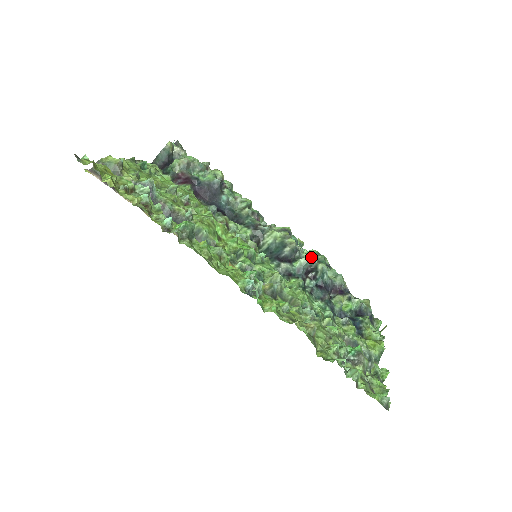
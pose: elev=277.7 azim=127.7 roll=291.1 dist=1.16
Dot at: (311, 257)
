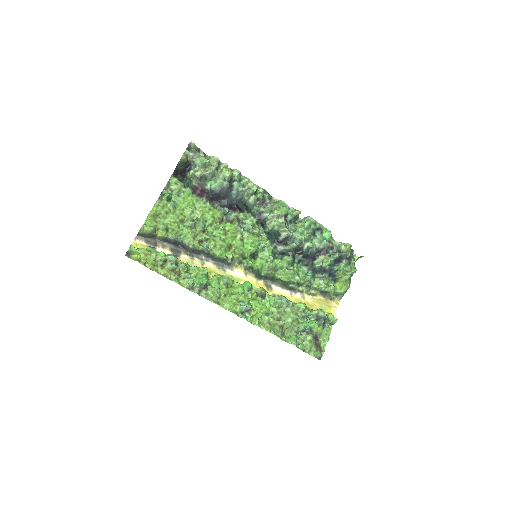
Dot at: (299, 239)
